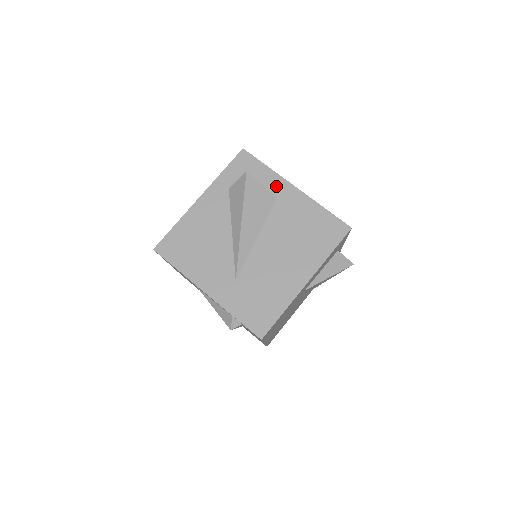
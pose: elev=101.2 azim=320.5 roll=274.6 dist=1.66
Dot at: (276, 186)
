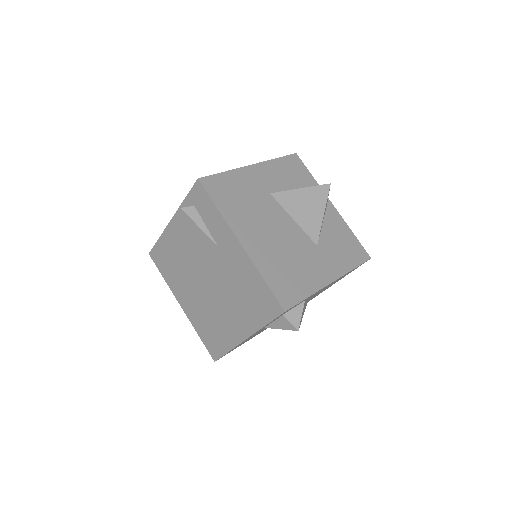
Dot at: occluded
